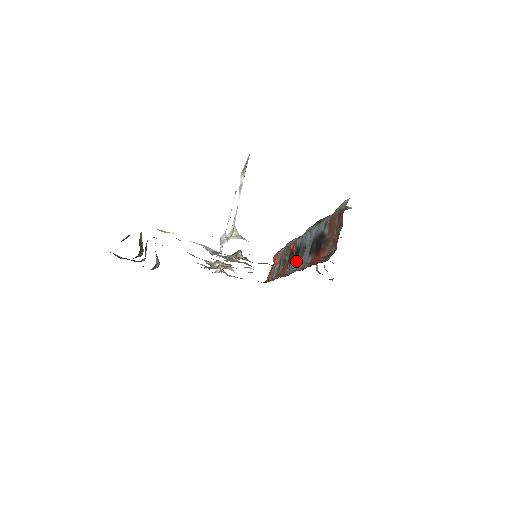
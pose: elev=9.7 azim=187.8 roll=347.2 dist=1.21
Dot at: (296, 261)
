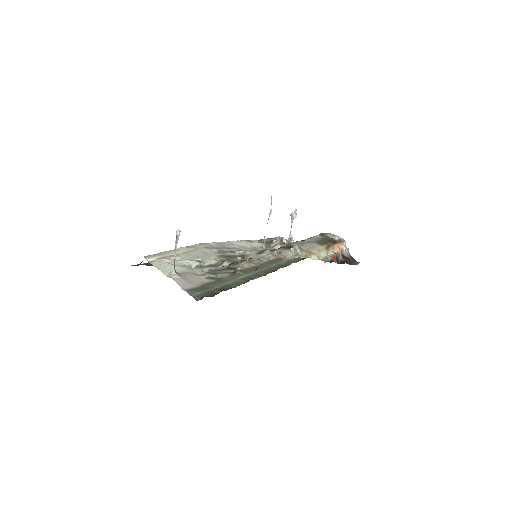
Dot at: occluded
